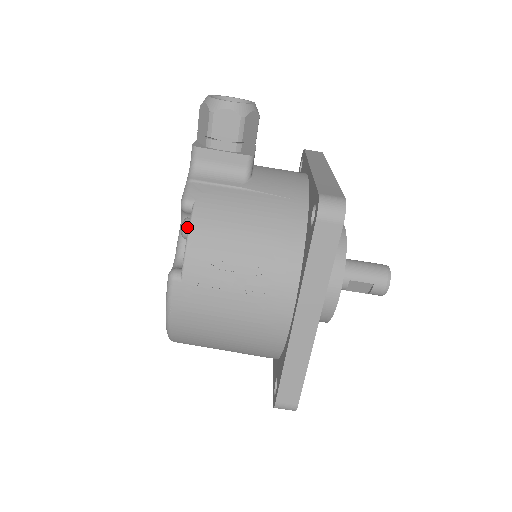
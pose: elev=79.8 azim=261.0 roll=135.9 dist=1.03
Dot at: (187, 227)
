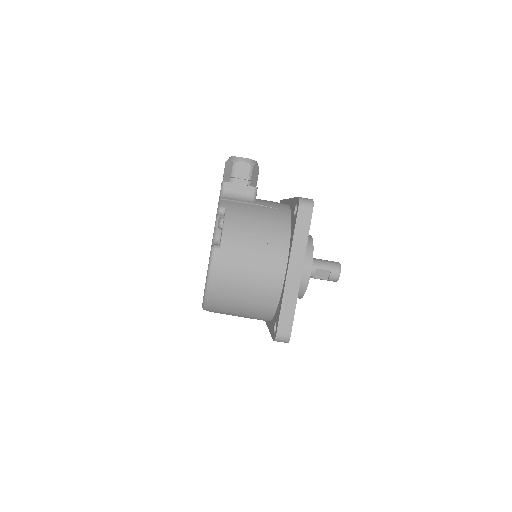
Dot at: (223, 220)
